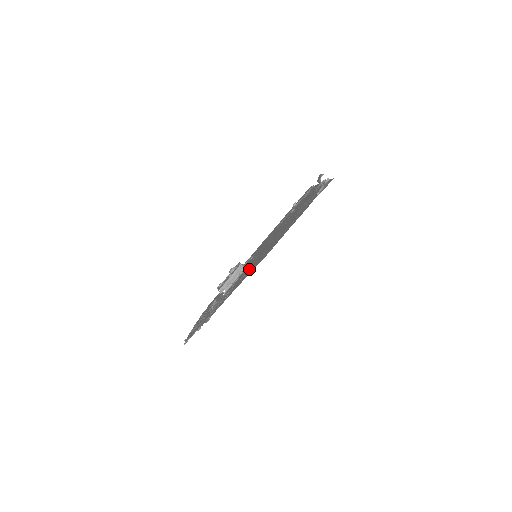
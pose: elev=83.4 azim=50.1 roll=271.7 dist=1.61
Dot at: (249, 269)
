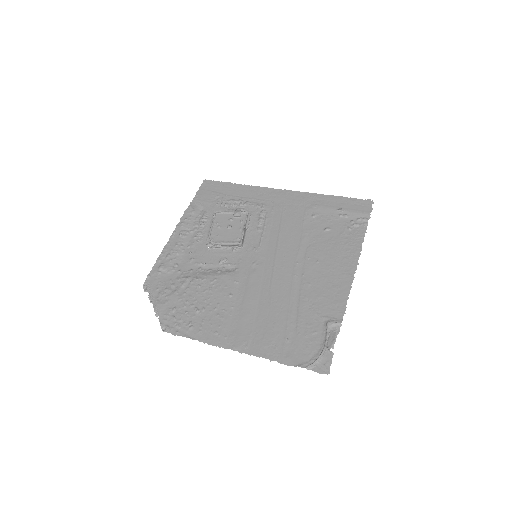
Dot at: (228, 307)
